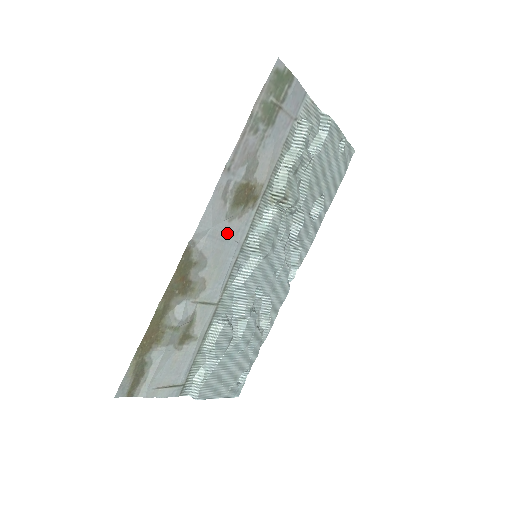
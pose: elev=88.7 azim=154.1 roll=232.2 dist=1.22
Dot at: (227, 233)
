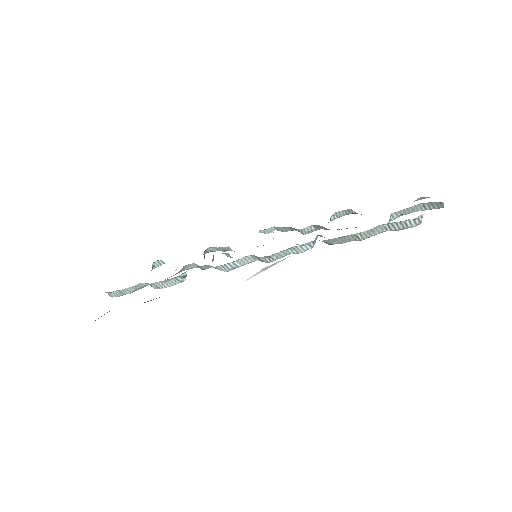
Dot at: occluded
